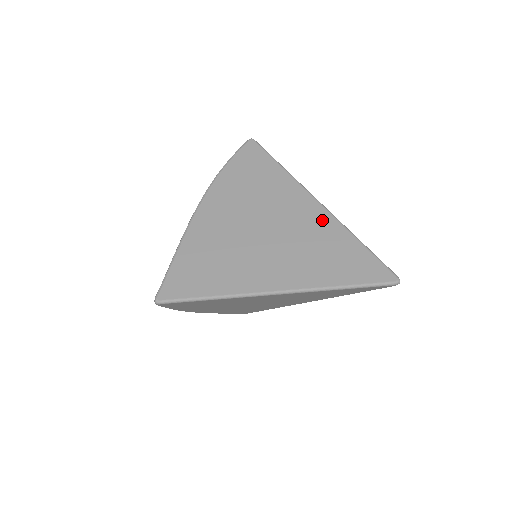
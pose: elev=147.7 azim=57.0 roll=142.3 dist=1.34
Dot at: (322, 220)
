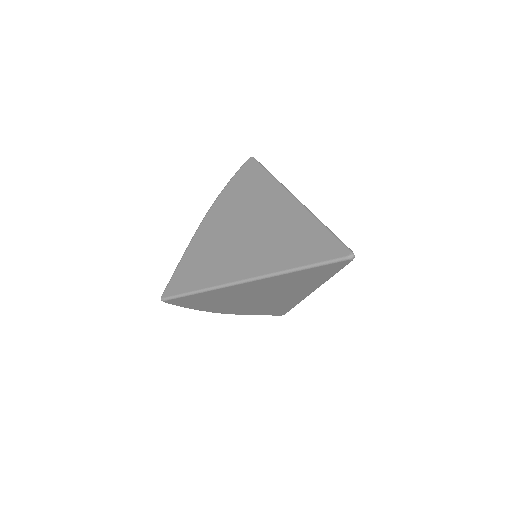
Dot at: (293, 212)
